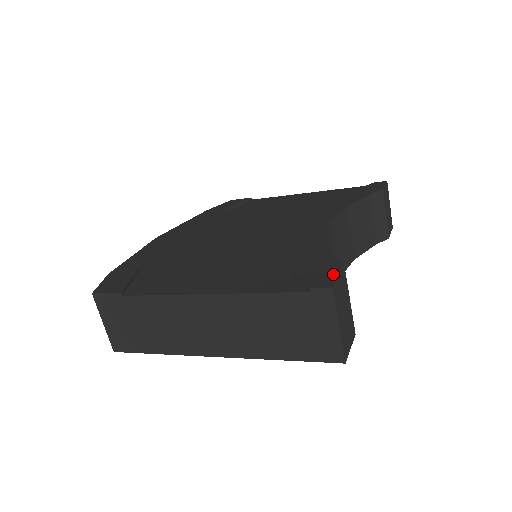
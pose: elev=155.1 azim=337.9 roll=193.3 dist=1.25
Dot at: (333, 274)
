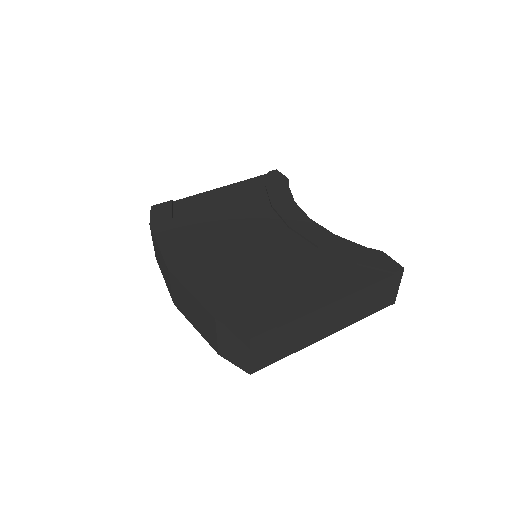
Dot at: (390, 259)
